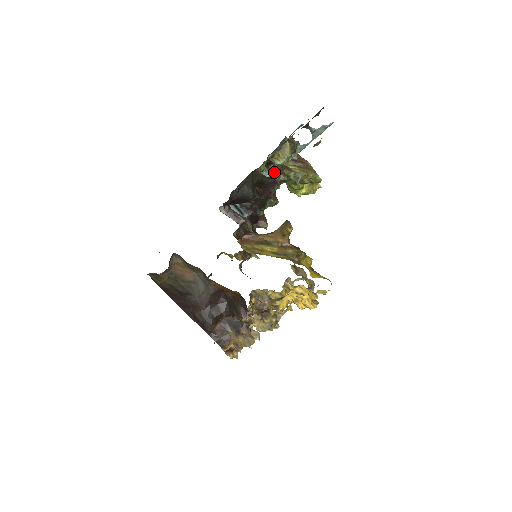
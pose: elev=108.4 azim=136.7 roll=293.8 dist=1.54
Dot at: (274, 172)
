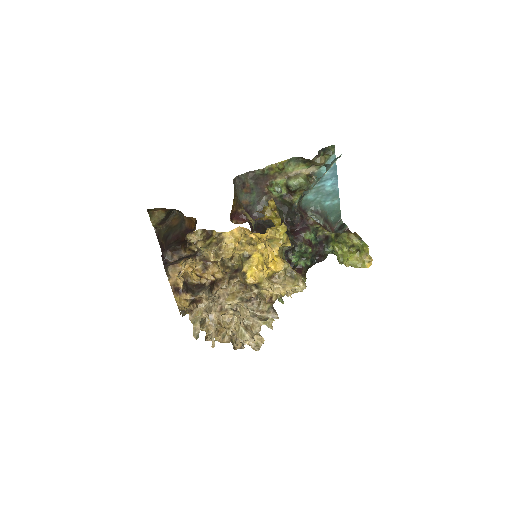
Dot at: (306, 218)
